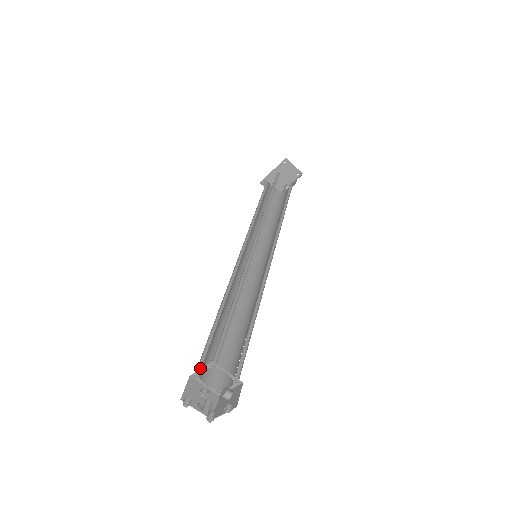
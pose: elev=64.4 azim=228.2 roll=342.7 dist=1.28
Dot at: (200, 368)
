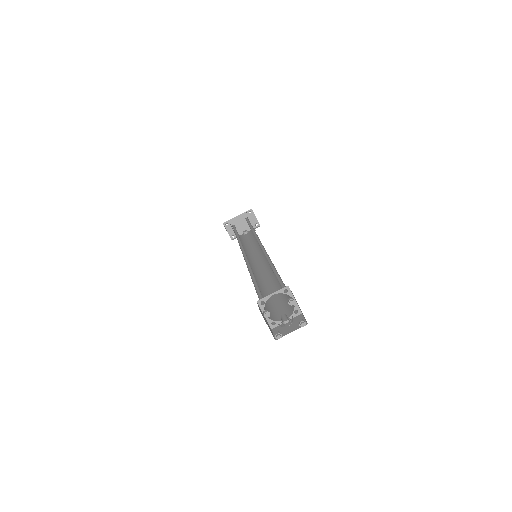
Dot at: occluded
